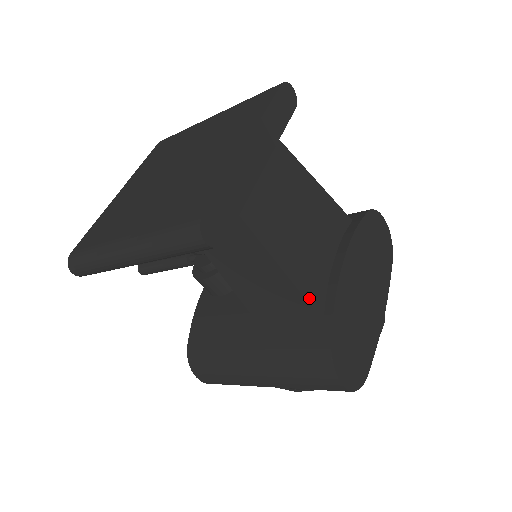
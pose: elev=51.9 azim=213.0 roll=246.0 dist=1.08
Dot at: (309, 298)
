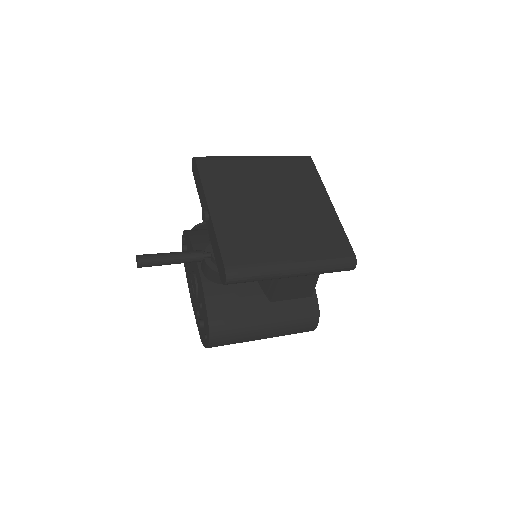
Dot at: (314, 285)
